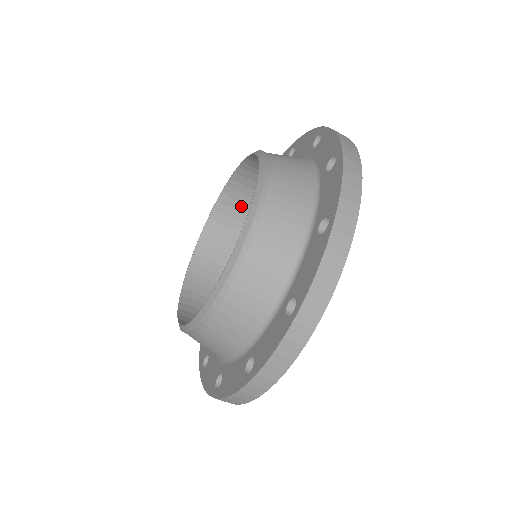
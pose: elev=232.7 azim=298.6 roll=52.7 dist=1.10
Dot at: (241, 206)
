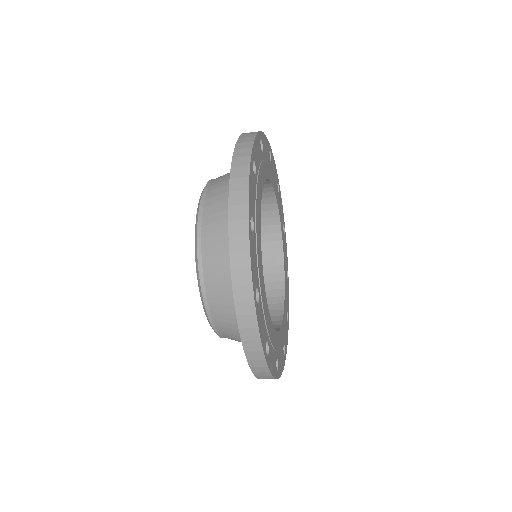
Dot at: occluded
